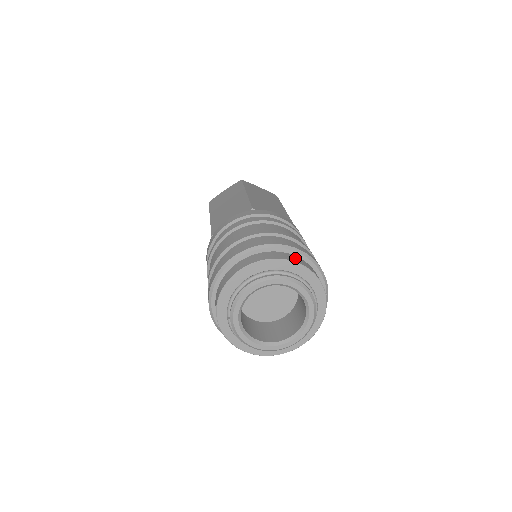
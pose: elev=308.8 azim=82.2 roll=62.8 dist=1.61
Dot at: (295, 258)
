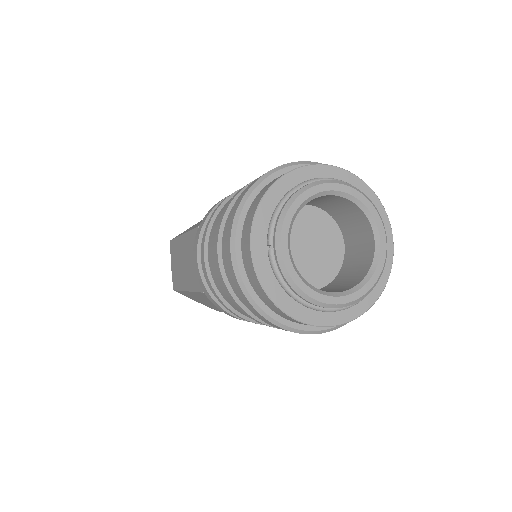
Dot at: occluded
